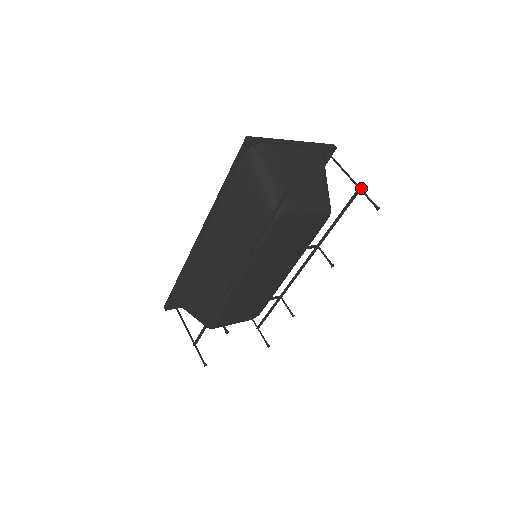
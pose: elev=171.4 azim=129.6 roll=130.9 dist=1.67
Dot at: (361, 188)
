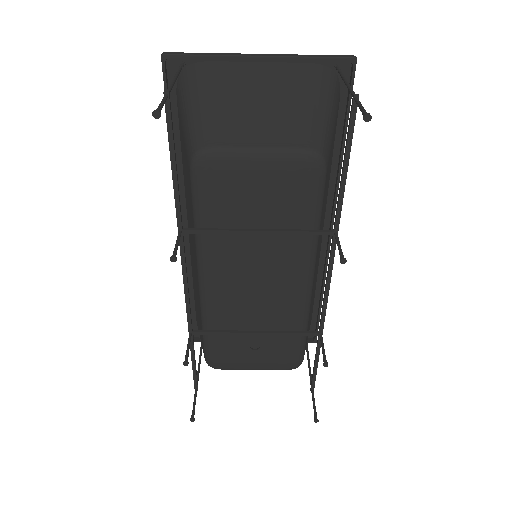
Dot at: (356, 96)
